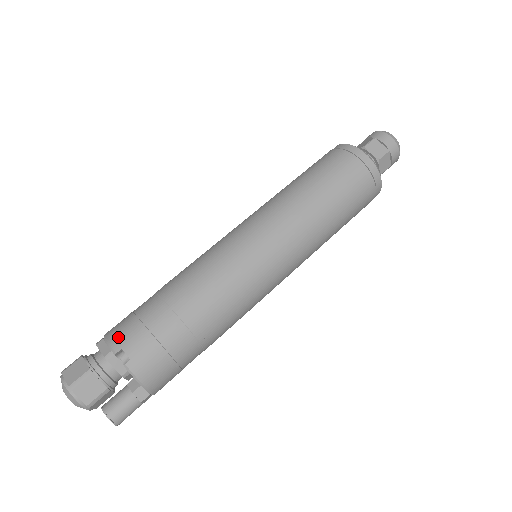
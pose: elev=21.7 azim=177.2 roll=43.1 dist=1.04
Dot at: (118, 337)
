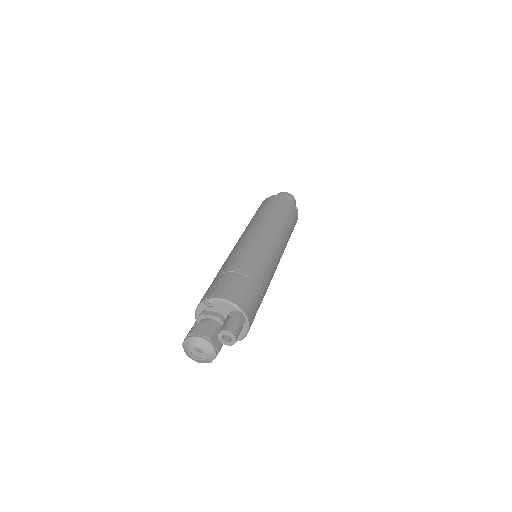
Dot at: (200, 301)
